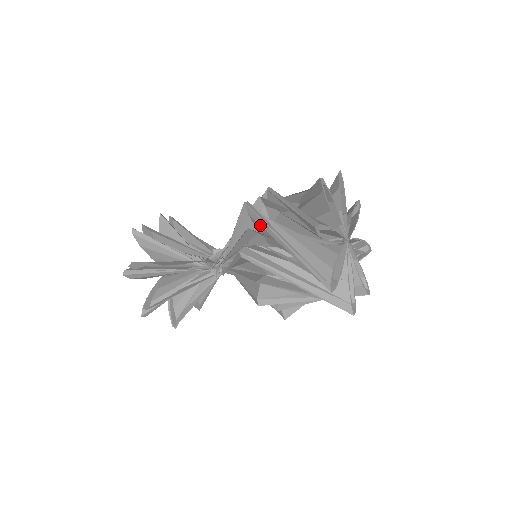
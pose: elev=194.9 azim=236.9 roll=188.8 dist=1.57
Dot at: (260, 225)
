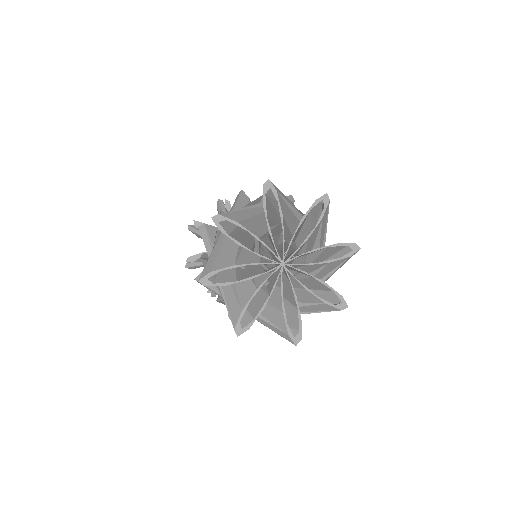
Dot at: occluded
